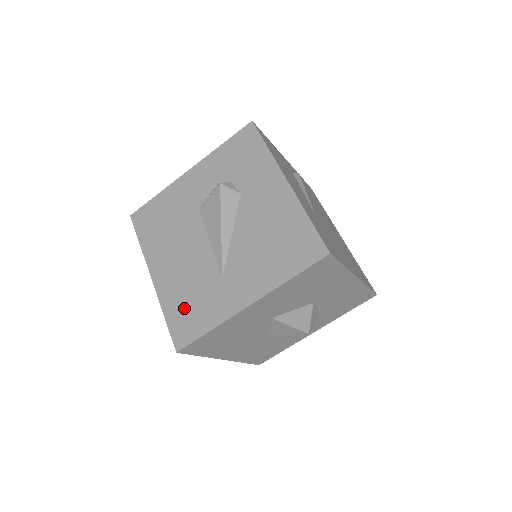
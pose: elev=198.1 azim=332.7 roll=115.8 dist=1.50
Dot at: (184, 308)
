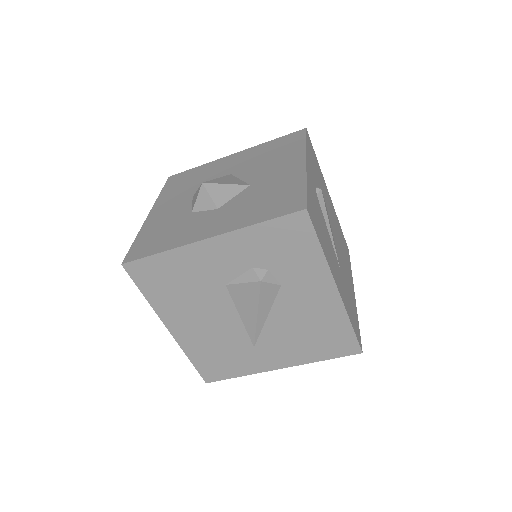
Dot at: (212, 359)
